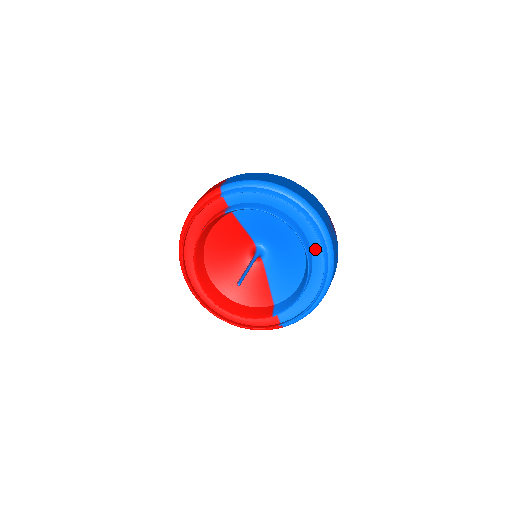
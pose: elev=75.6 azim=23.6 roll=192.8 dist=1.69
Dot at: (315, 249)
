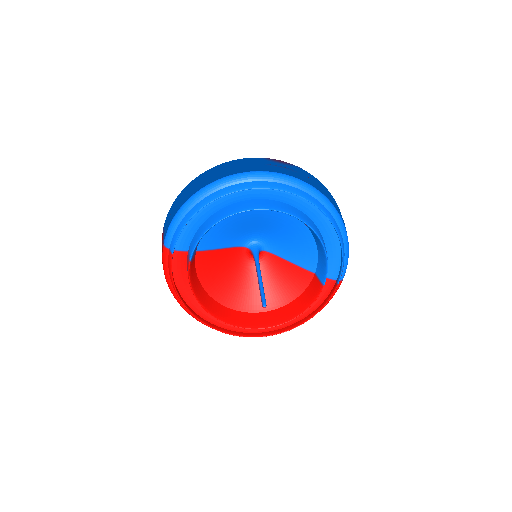
Dot at: (289, 200)
